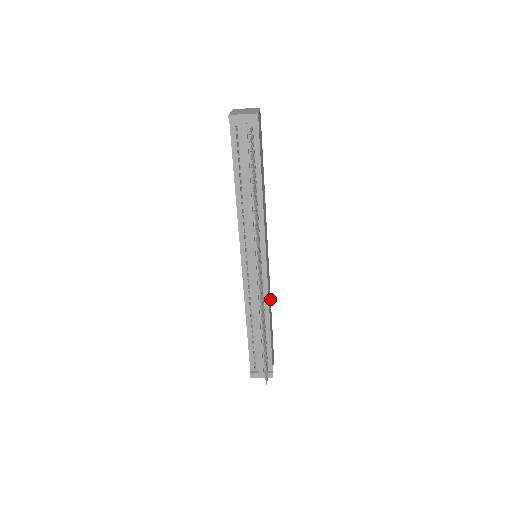
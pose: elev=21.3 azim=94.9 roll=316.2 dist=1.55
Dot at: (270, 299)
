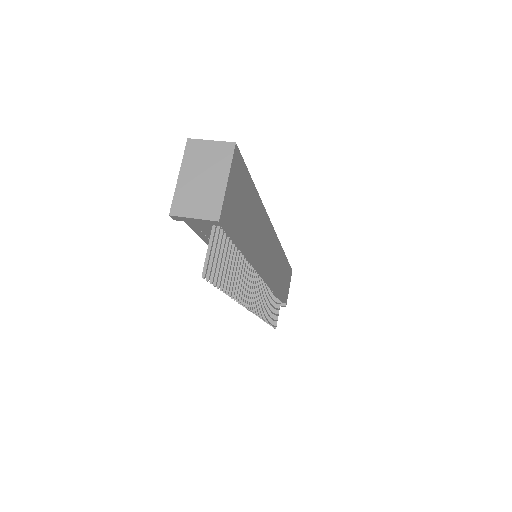
Dot at: (282, 257)
